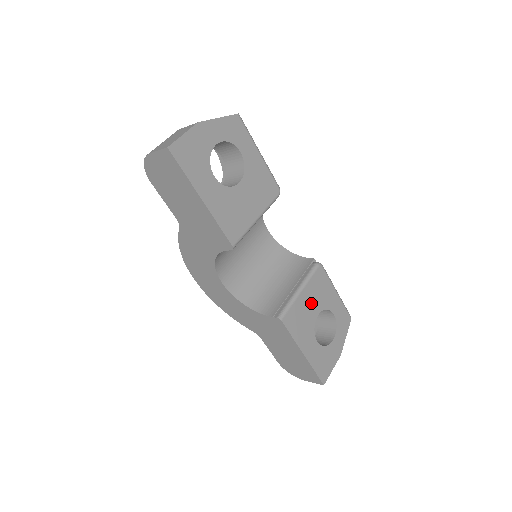
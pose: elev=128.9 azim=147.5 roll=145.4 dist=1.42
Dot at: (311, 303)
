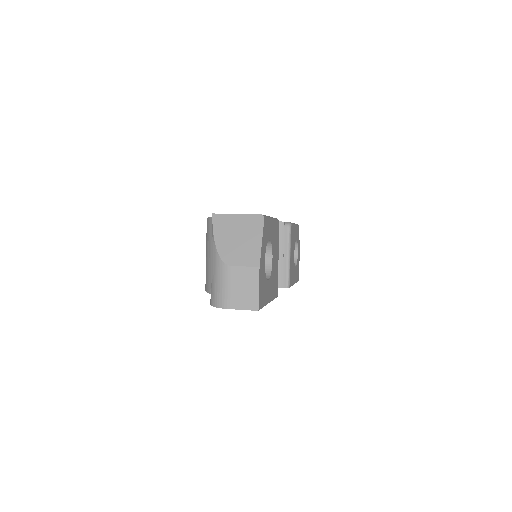
Dot at: (292, 254)
